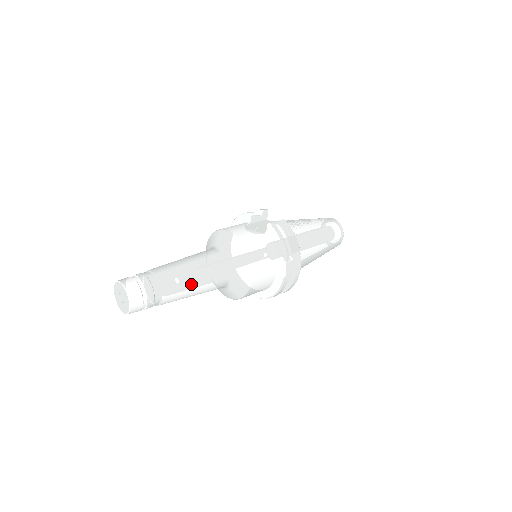
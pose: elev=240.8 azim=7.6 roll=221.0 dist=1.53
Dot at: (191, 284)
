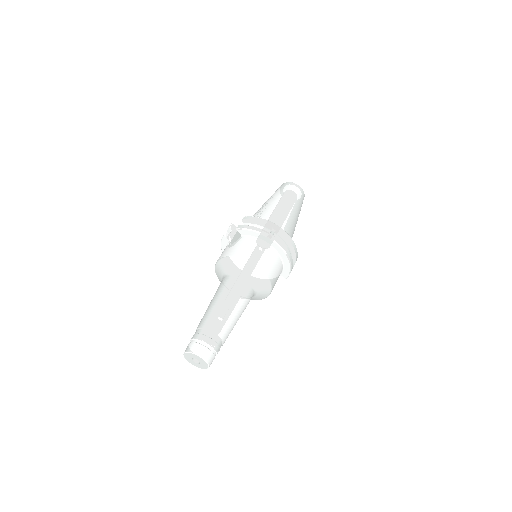
Dot at: (228, 311)
